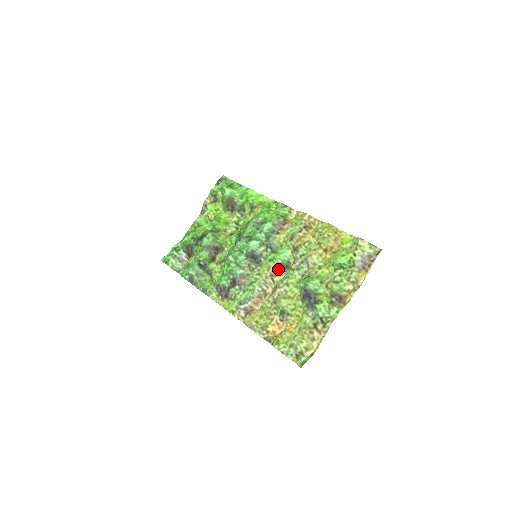
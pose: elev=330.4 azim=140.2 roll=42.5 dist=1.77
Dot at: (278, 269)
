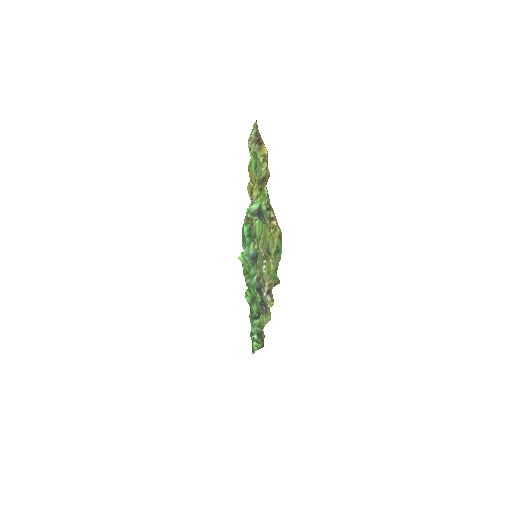
Dot at: occluded
